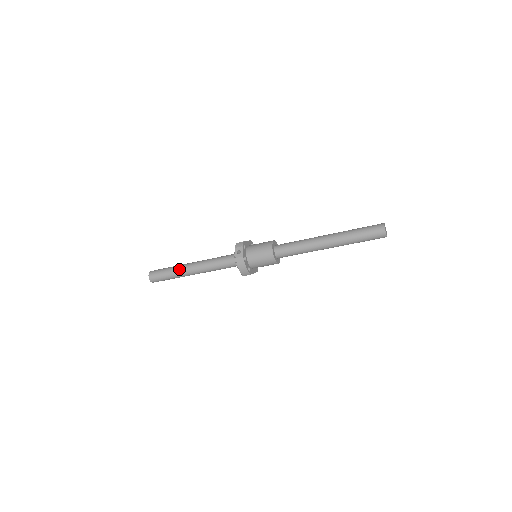
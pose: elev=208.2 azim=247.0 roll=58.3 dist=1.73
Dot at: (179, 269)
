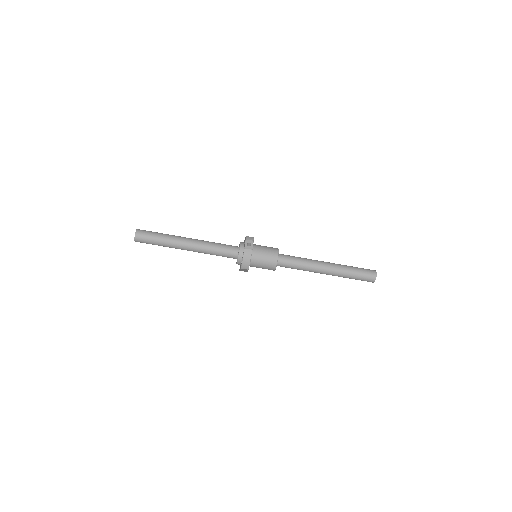
Dot at: (174, 238)
